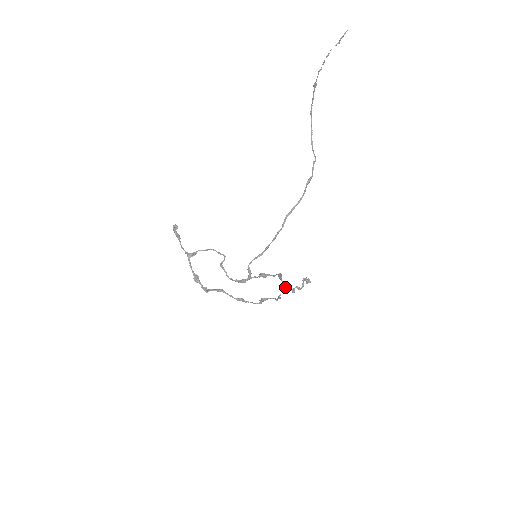
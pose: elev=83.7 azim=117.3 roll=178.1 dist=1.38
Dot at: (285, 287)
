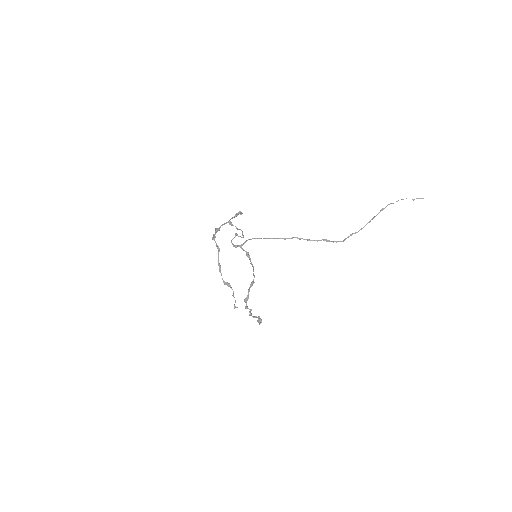
Dot at: (246, 297)
